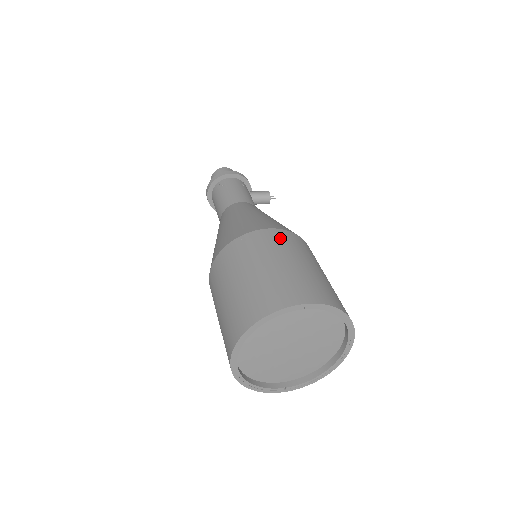
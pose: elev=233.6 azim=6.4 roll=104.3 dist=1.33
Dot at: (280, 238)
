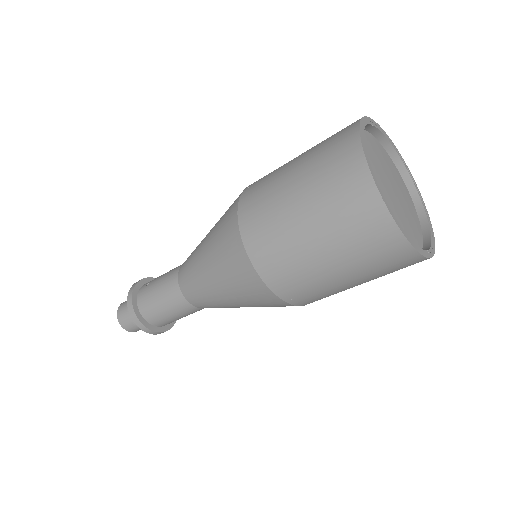
Dot at: occluded
